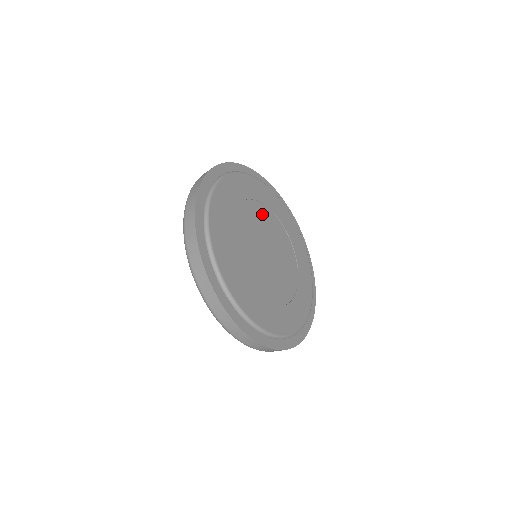
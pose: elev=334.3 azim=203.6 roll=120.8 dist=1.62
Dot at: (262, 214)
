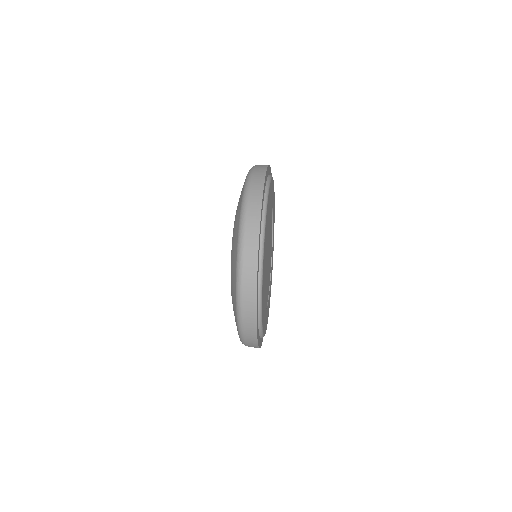
Dot at: (271, 244)
